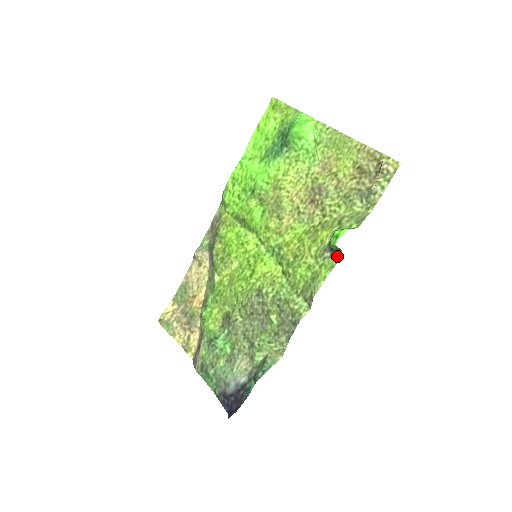
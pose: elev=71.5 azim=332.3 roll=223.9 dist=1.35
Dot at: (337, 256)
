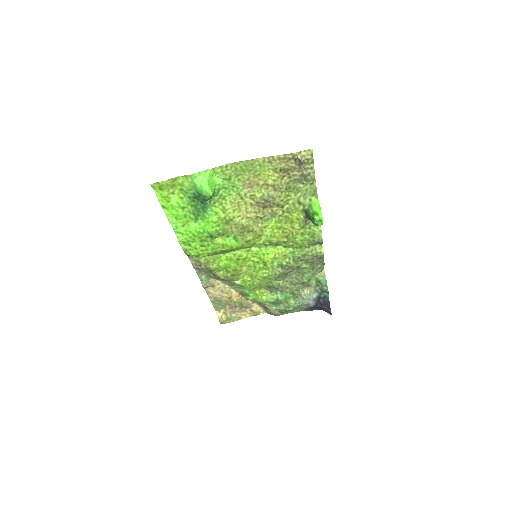
Dot at: occluded
